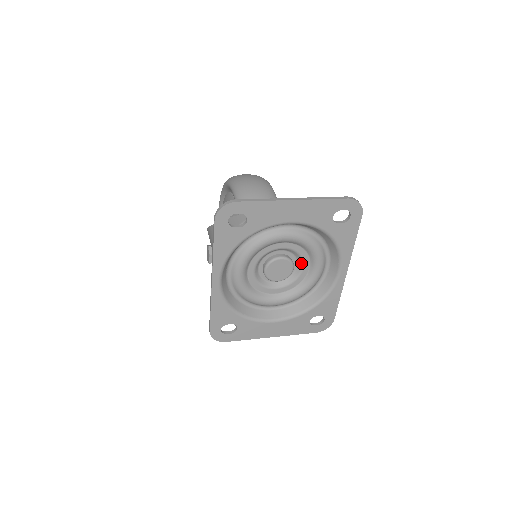
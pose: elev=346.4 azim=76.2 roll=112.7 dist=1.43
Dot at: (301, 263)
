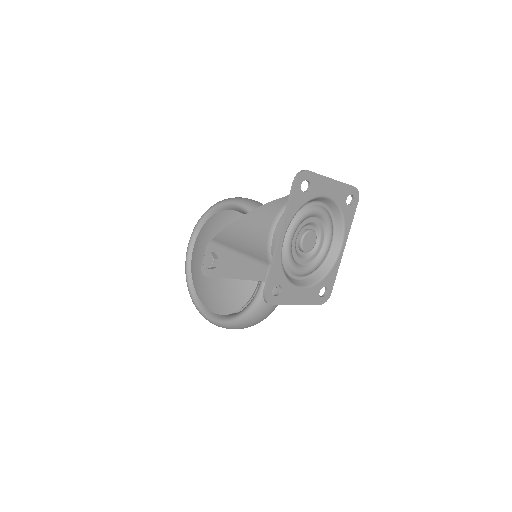
Dot at: (319, 239)
